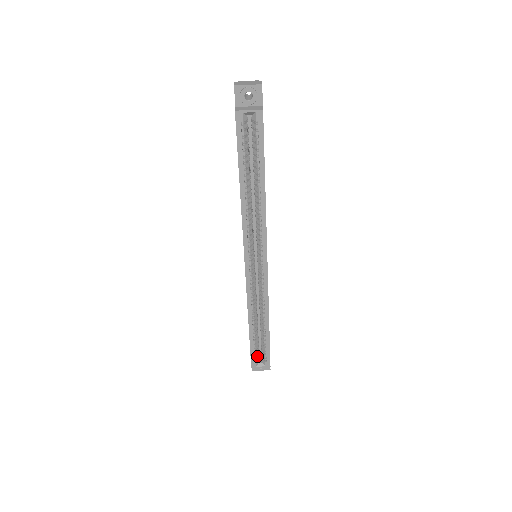
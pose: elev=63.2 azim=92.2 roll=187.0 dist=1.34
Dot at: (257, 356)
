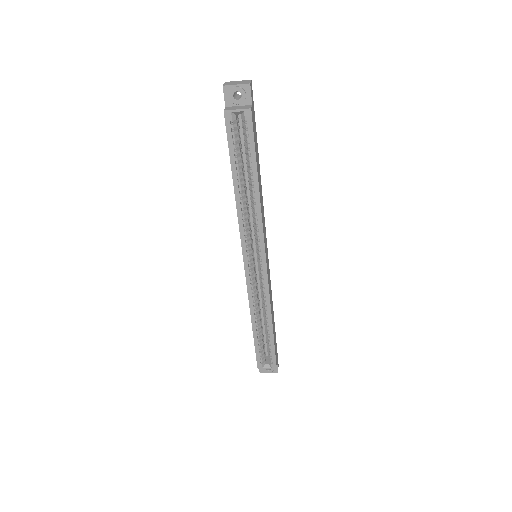
Dot at: (263, 357)
